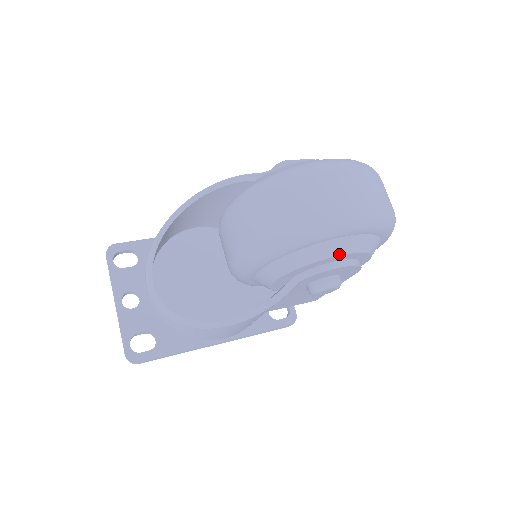
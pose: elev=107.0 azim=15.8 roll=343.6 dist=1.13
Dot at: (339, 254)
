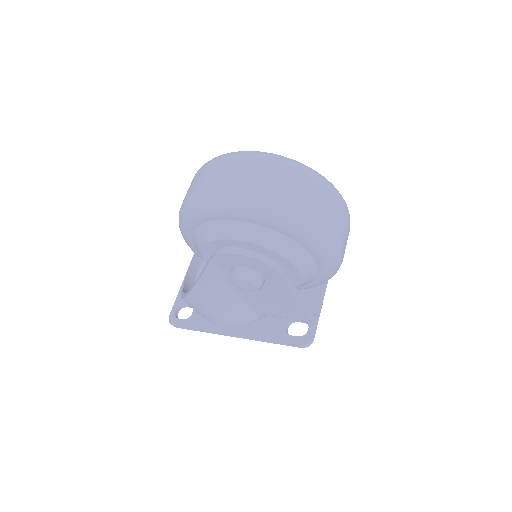
Dot at: (224, 237)
